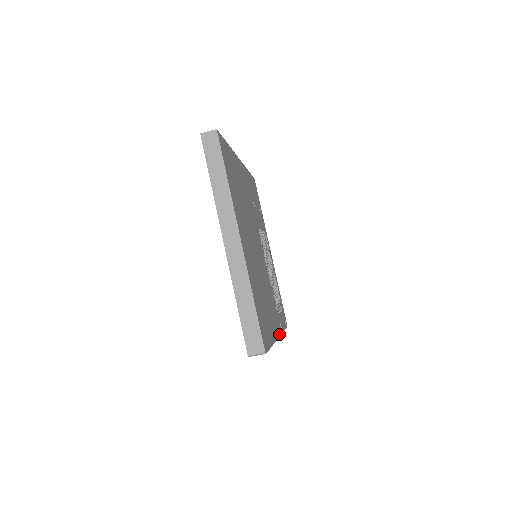
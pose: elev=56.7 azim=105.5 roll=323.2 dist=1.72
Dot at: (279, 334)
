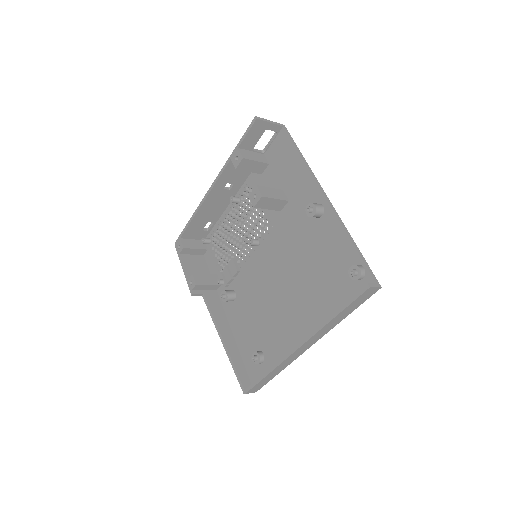
Dot at: occluded
